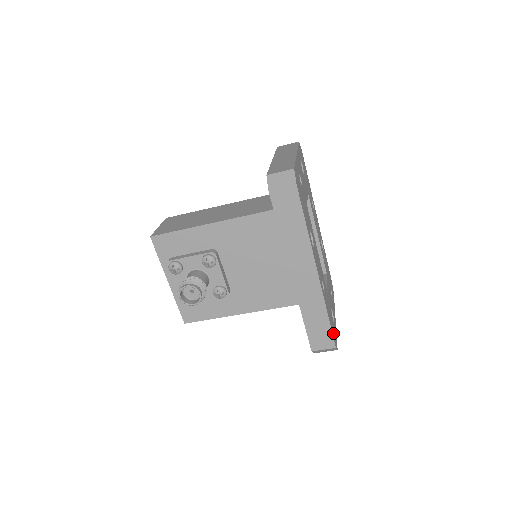
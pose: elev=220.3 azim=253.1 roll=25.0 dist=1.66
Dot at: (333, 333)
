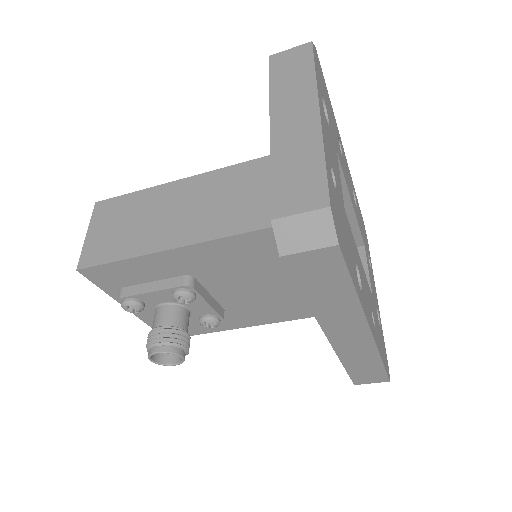
Dot at: (385, 363)
